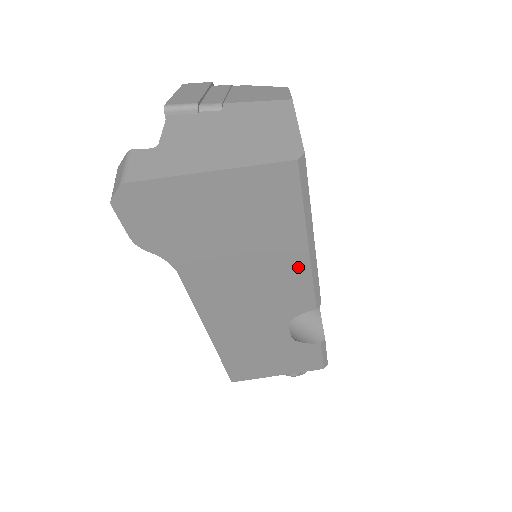
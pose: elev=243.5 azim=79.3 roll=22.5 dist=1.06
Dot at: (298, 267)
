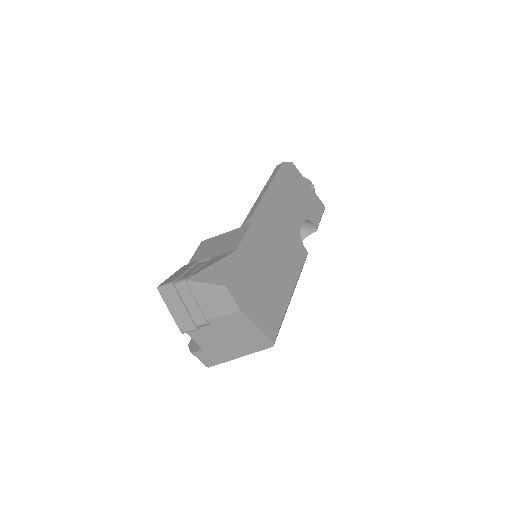
Dot at: occluded
